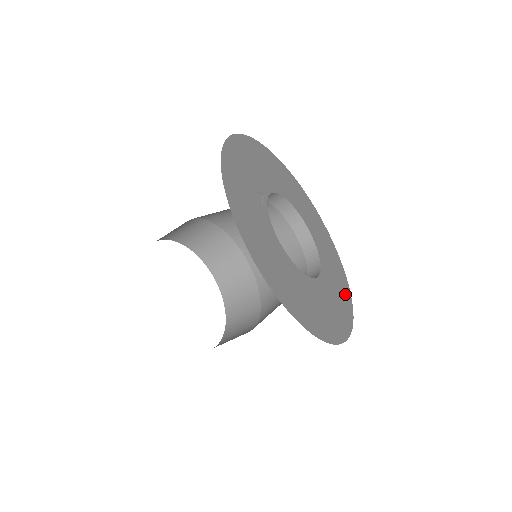
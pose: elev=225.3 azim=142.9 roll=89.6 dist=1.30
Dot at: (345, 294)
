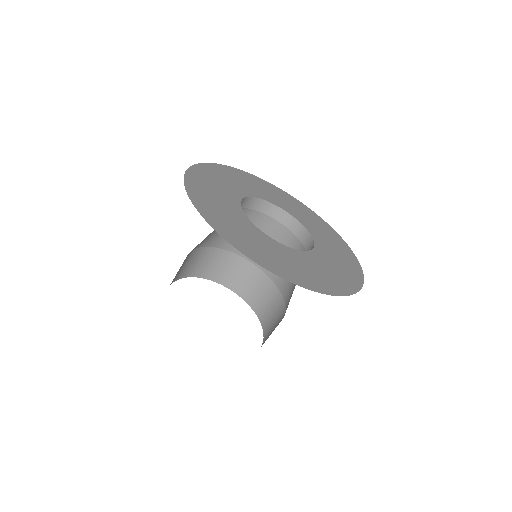
Dot at: (348, 256)
